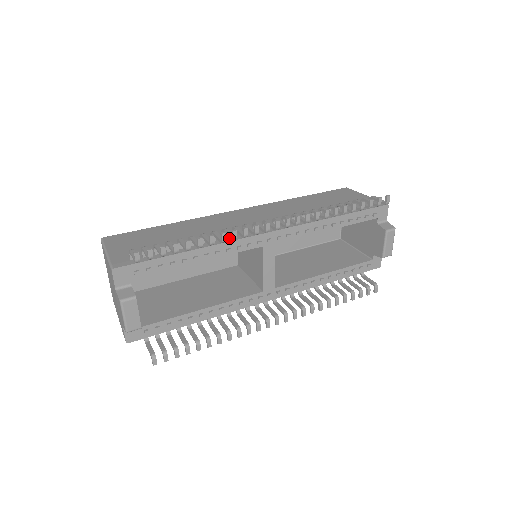
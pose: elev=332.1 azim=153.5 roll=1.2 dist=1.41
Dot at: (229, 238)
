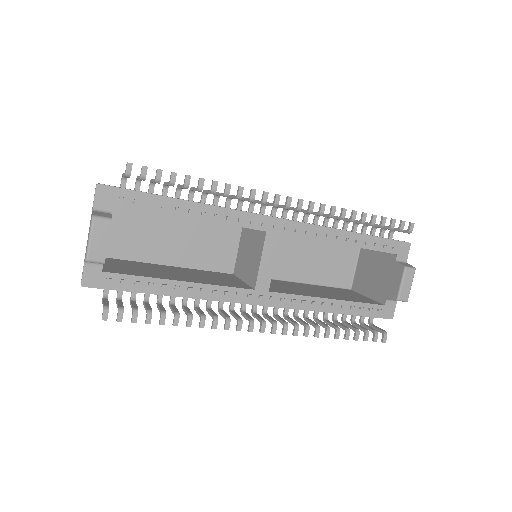
Dot at: occluded
